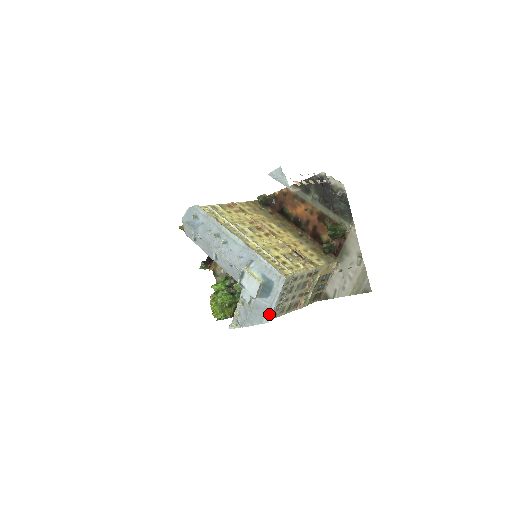
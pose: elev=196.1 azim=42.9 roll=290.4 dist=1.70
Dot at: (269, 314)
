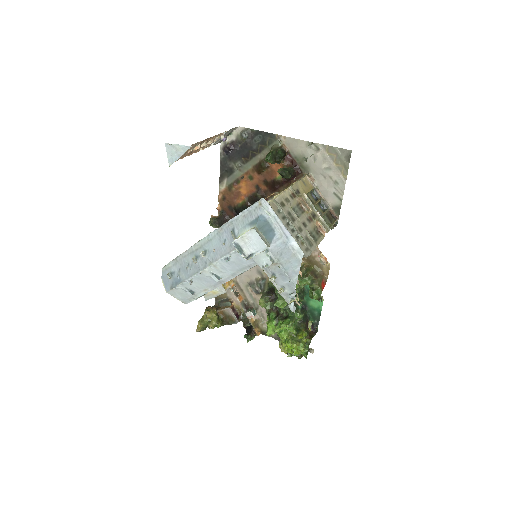
Dot at: (294, 245)
